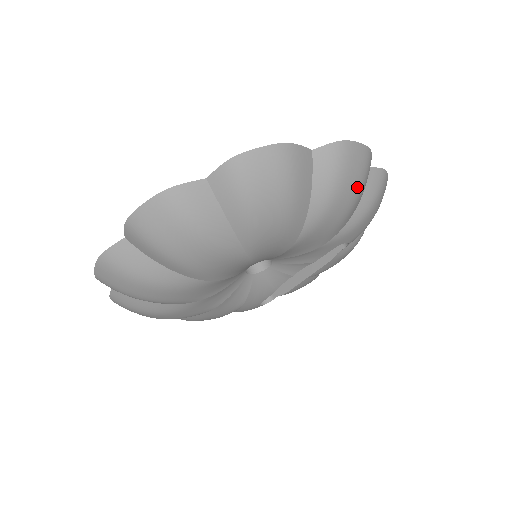
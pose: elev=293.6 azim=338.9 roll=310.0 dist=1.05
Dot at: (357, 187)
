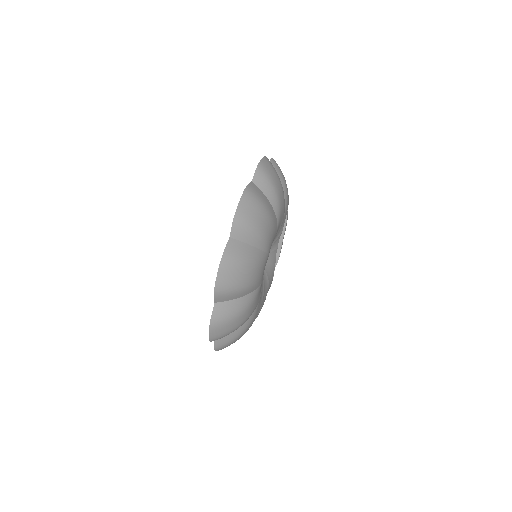
Dot at: (278, 178)
